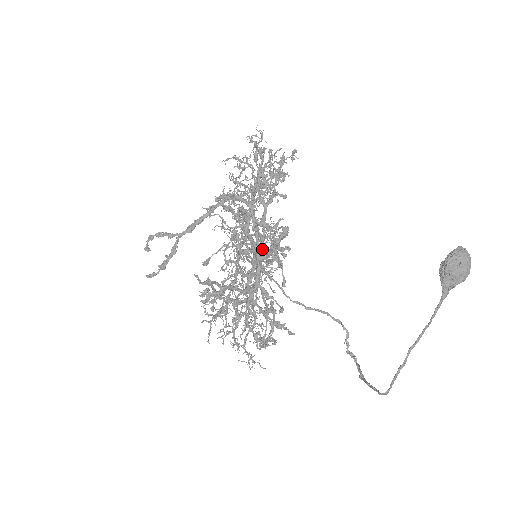
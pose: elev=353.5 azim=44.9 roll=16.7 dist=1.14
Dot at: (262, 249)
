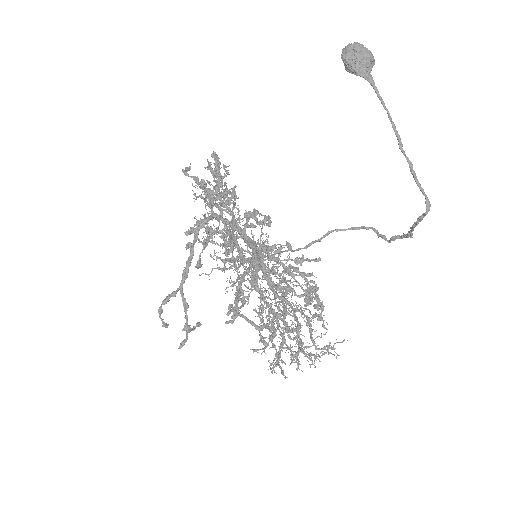
Dot at: occluded
